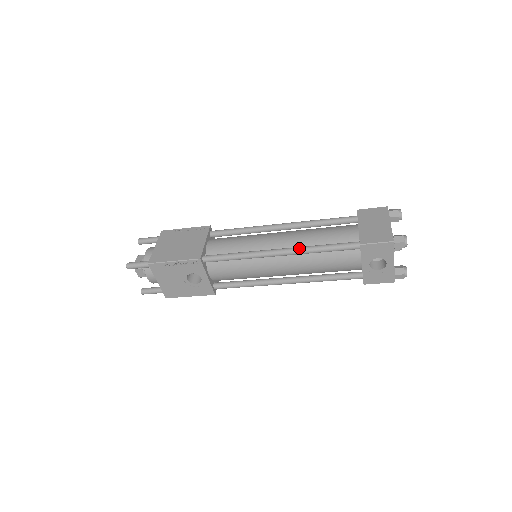
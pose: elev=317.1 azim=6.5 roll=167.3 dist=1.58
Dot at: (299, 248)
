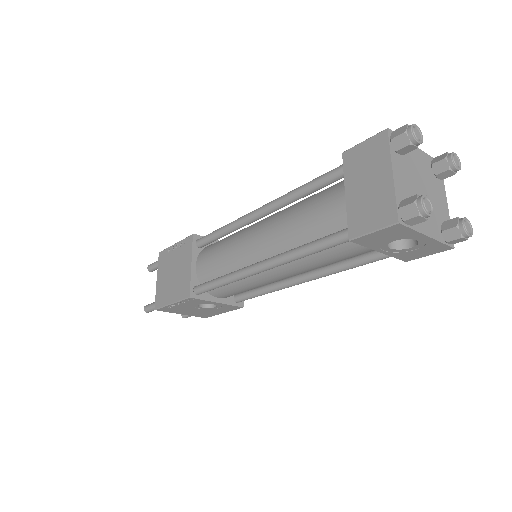
Dot at: (279, 258)
